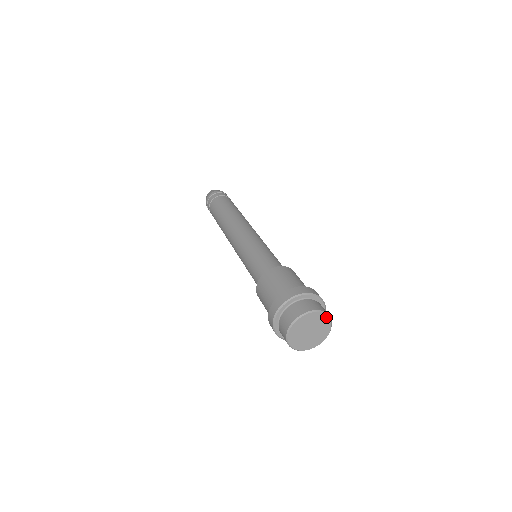
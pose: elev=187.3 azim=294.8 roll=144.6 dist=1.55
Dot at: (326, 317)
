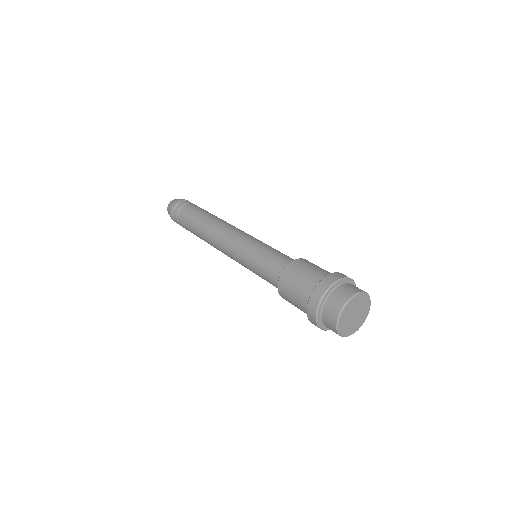
Dot at: (366, 297)
